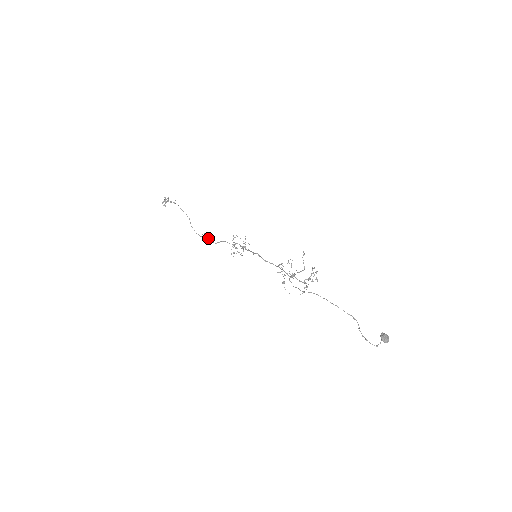
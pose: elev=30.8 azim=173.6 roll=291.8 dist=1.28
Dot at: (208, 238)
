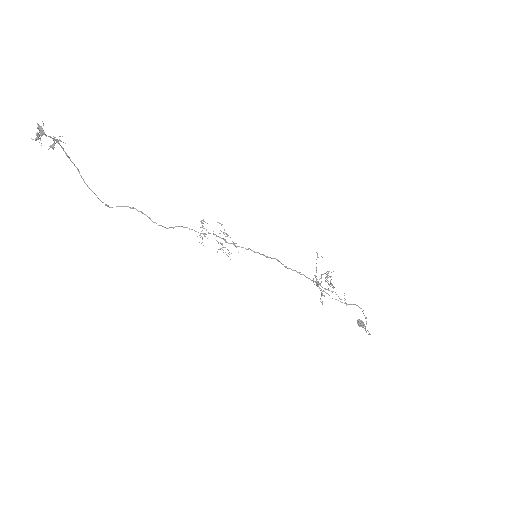
Dot at: occluded
